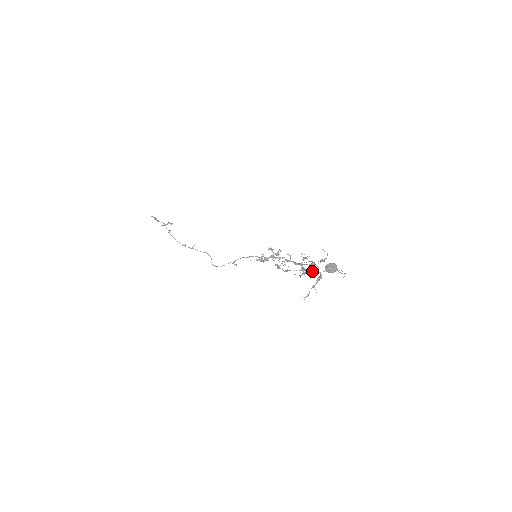
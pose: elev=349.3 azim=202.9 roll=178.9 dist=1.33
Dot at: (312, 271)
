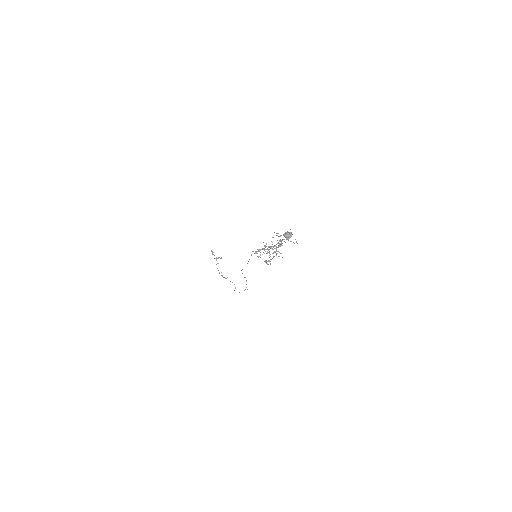
Dot at: (281, 253)
